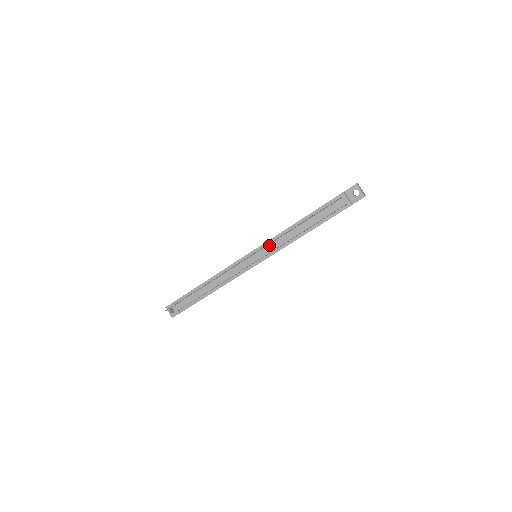
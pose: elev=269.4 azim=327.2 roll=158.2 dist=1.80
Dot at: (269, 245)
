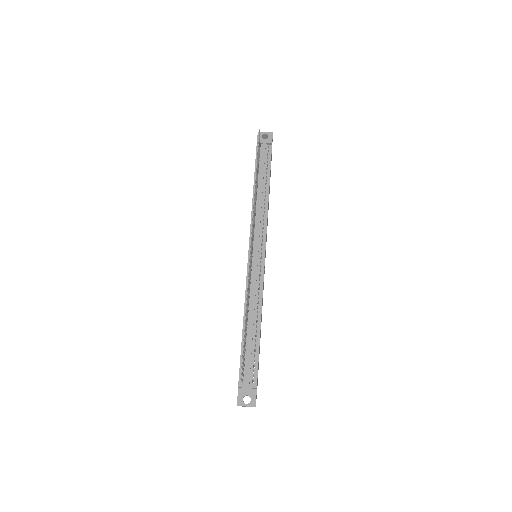
Dot at: (255, 230)
